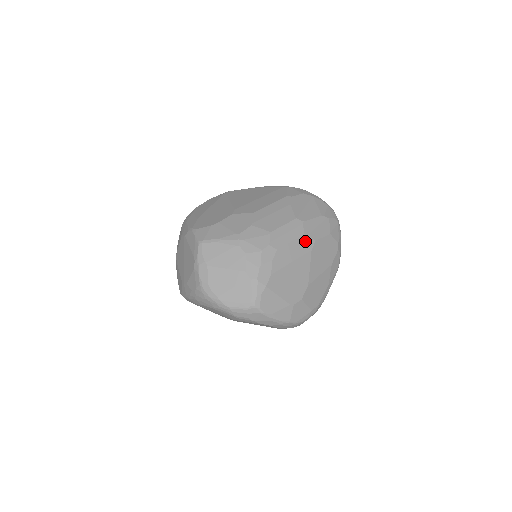
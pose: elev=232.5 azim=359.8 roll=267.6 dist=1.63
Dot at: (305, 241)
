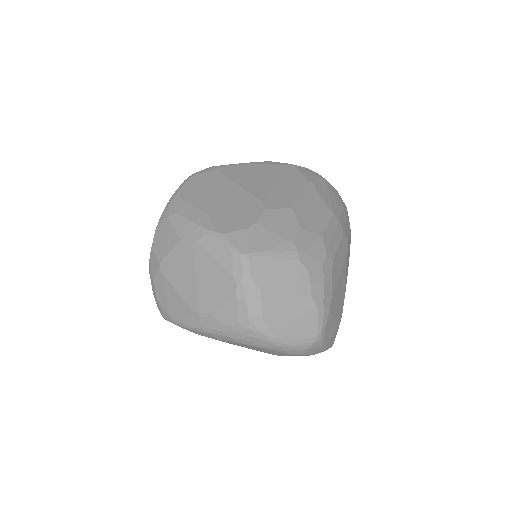
Dot at: (344, 243)
